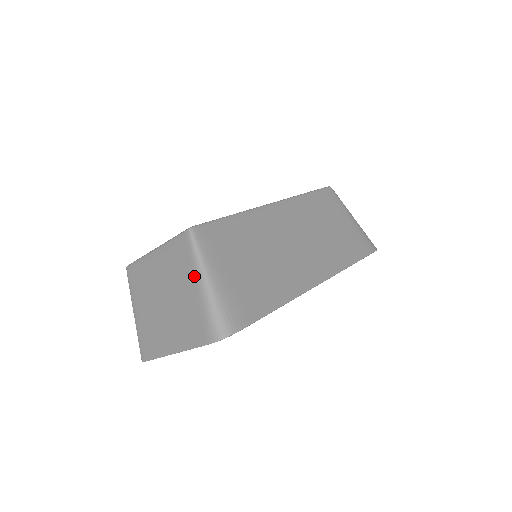
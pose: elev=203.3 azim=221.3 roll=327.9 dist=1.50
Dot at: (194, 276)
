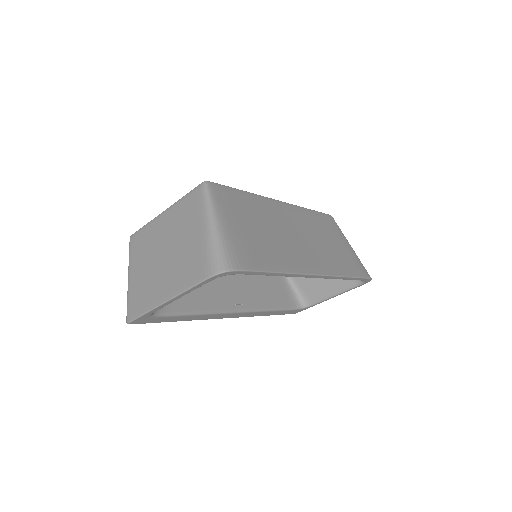
Dot at: (202, 220)
